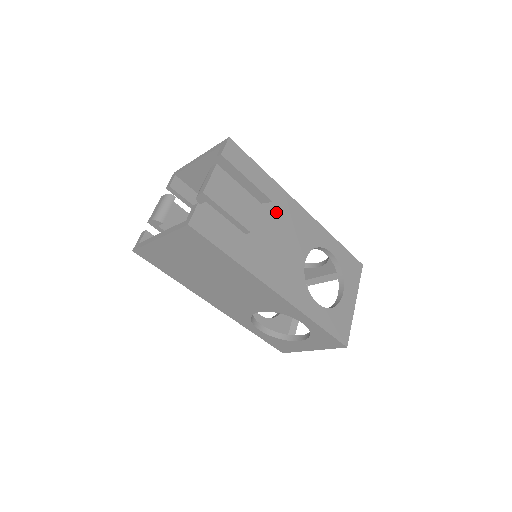
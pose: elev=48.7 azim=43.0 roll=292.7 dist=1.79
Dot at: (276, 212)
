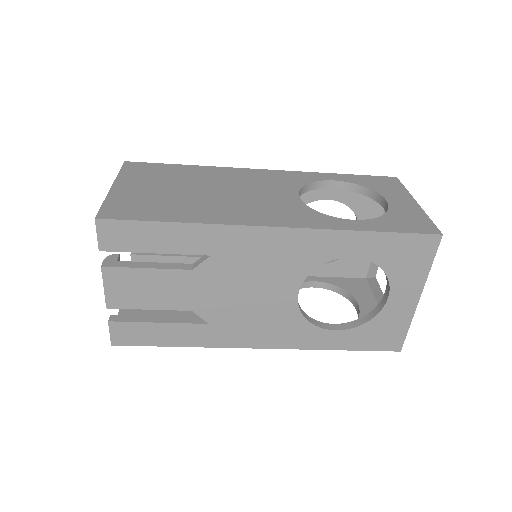
Dot at: (222, 265)
